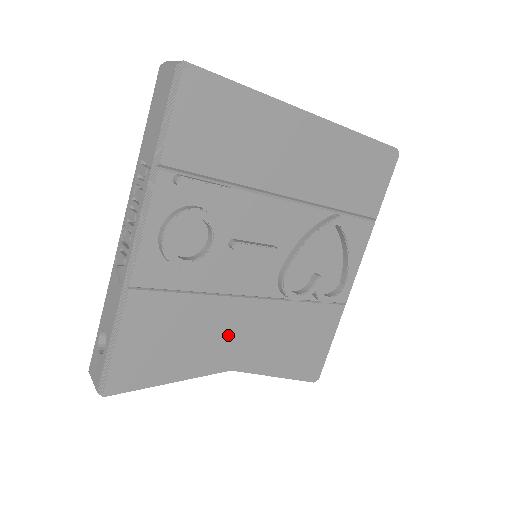
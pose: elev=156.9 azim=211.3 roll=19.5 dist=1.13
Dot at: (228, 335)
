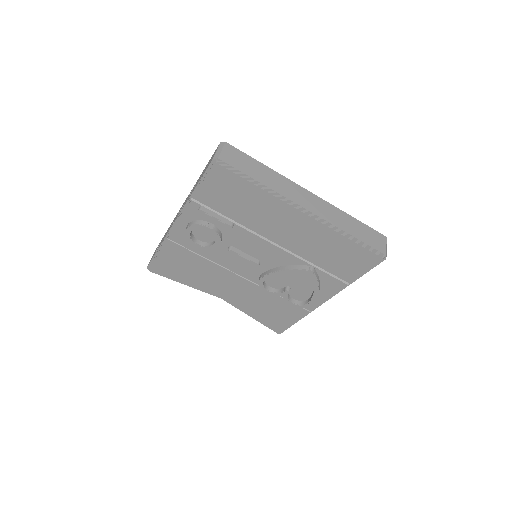
Dot at: (221, 283)
